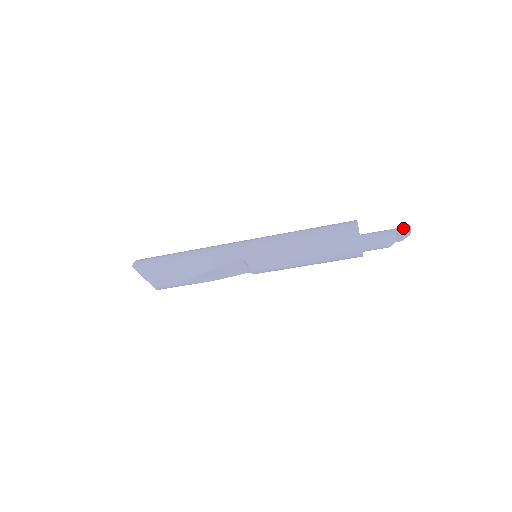
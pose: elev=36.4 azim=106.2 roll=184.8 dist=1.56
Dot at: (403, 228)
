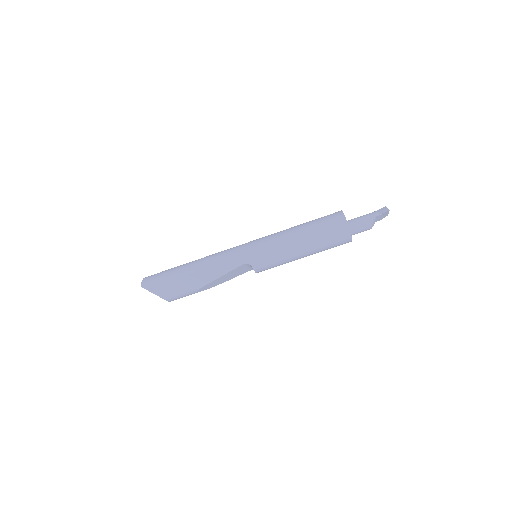
Dot at: (382, 211)
